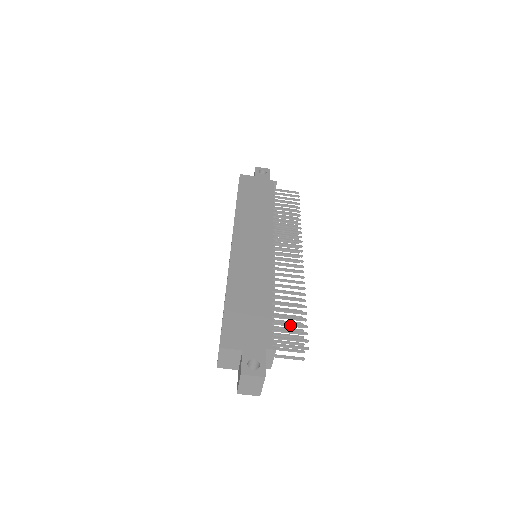
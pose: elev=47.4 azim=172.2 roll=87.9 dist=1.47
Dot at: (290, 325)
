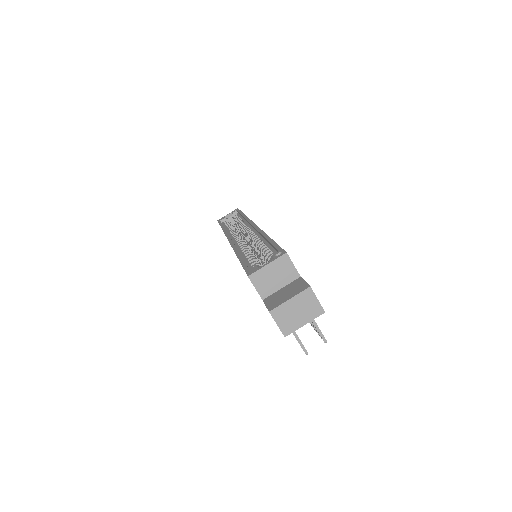
Dot at: occluded
